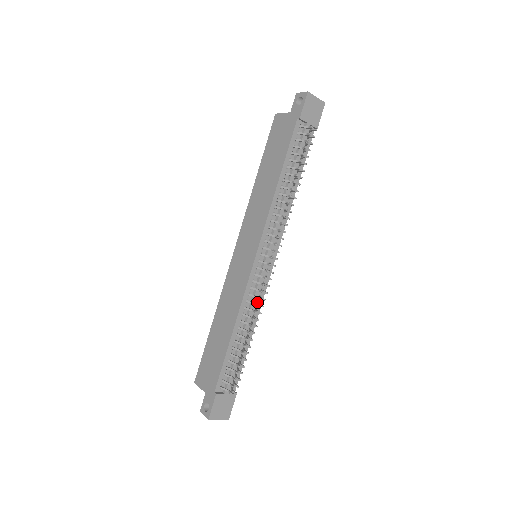
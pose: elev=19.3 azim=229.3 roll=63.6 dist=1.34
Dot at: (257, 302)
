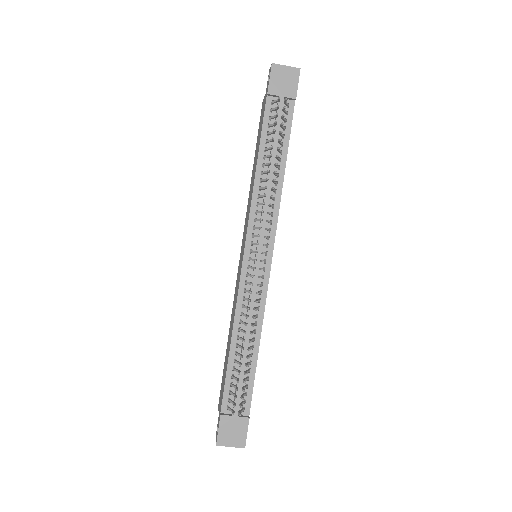
Dot at: (257, 307)
